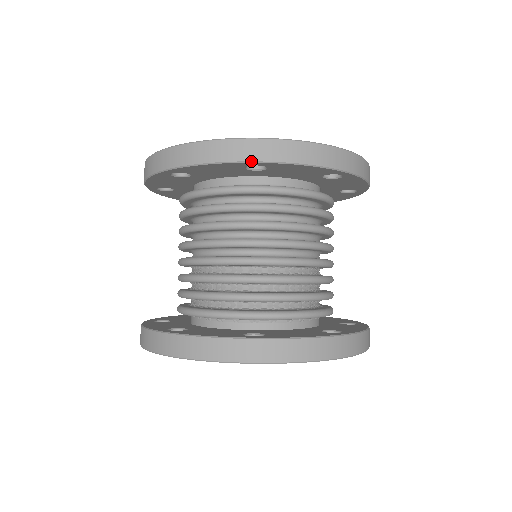
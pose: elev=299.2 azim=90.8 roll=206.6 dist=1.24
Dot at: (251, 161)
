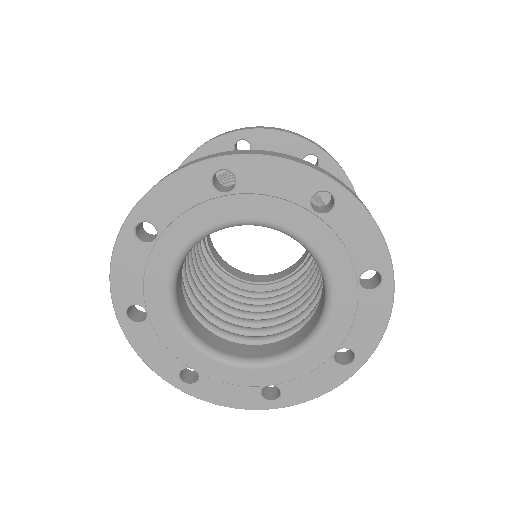
Dot at: occluded
